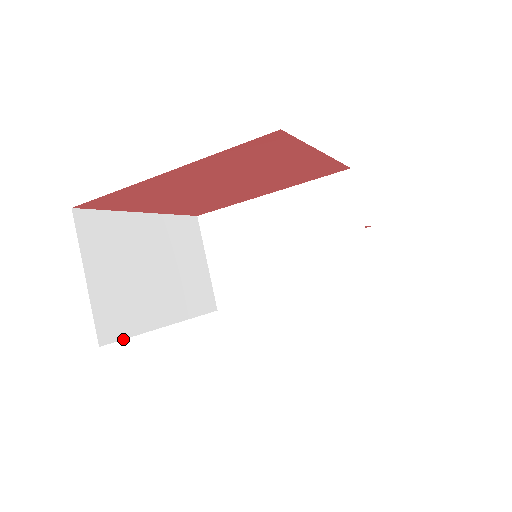
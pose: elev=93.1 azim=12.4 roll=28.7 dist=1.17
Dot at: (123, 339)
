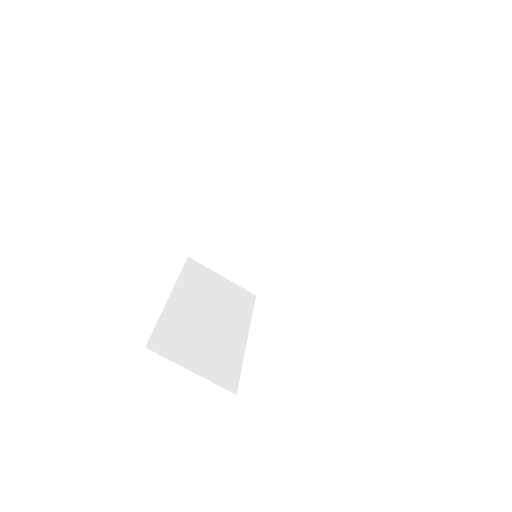
Dot at: occluded
